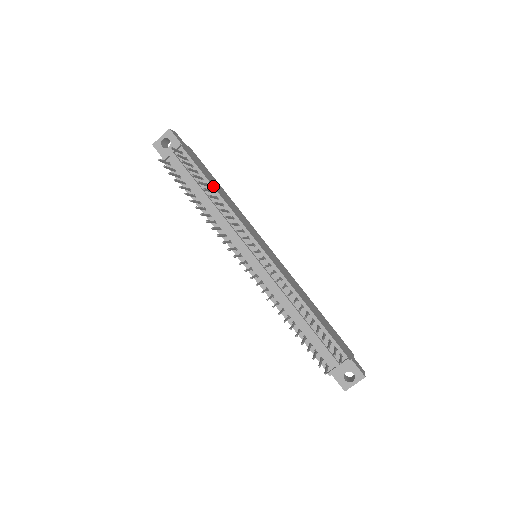
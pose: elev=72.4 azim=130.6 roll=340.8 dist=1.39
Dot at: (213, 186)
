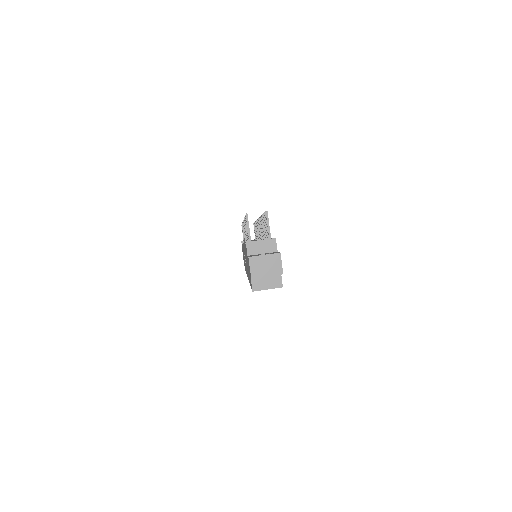
Dot at: occluded
